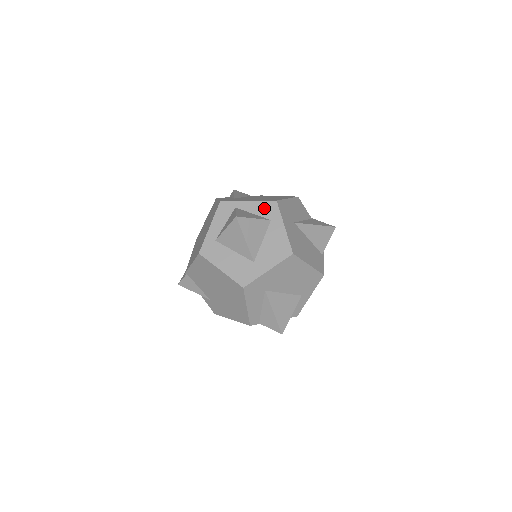
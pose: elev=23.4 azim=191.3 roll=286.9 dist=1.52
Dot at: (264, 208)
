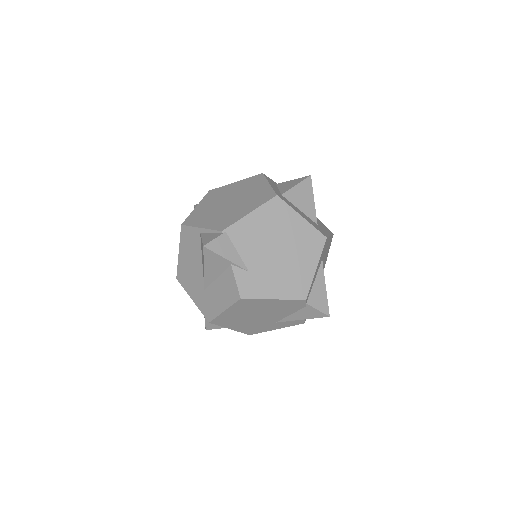
Dot at: occluded
